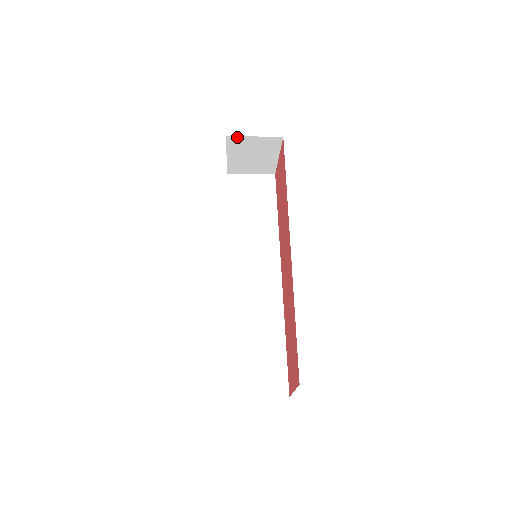
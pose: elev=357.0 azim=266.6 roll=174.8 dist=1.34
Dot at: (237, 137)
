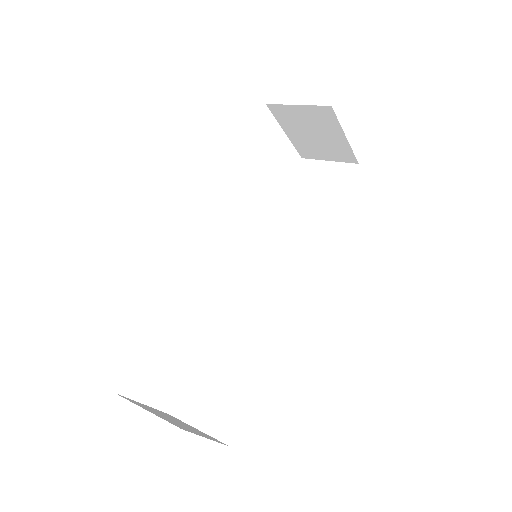
Dot at: (279, 106)
